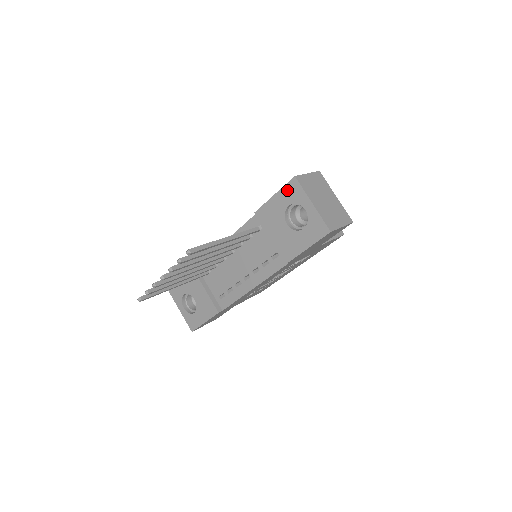
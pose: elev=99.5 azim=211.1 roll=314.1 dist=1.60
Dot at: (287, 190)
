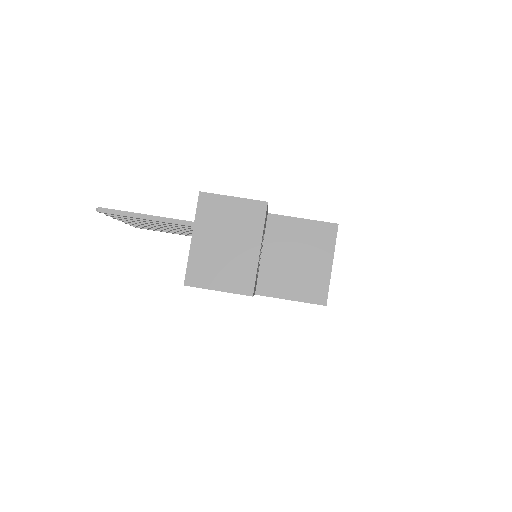
Dot at: occluded
